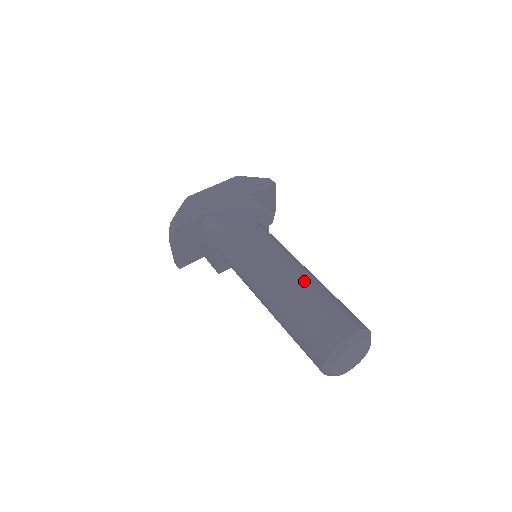
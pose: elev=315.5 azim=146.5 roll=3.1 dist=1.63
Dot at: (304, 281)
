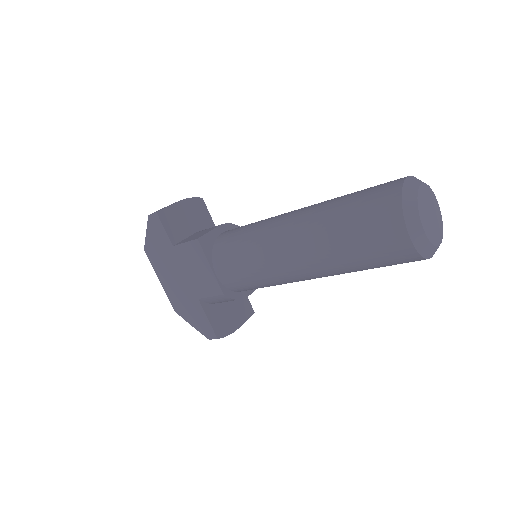
Dot at: occluded
